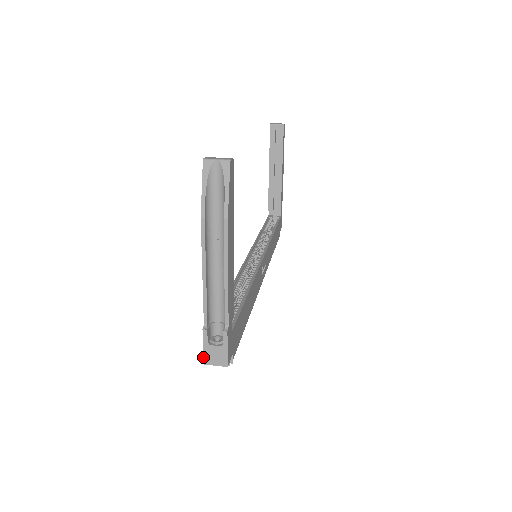
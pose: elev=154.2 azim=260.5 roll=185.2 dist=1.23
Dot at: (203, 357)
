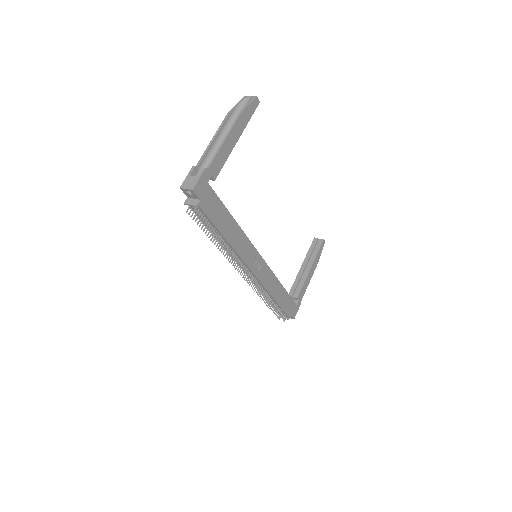
Dot at: (182, 183)
